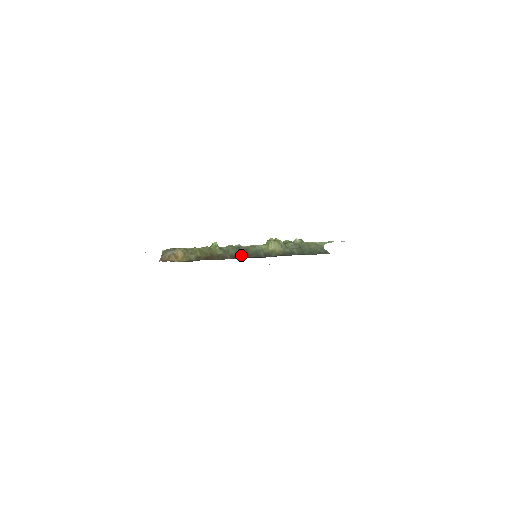
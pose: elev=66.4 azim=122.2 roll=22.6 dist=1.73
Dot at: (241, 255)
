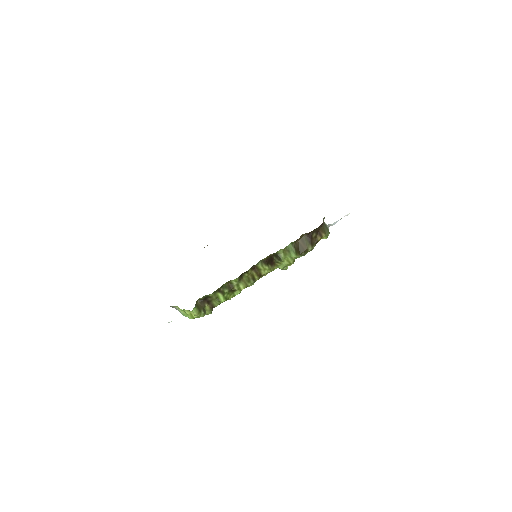
Dot at: occluded
